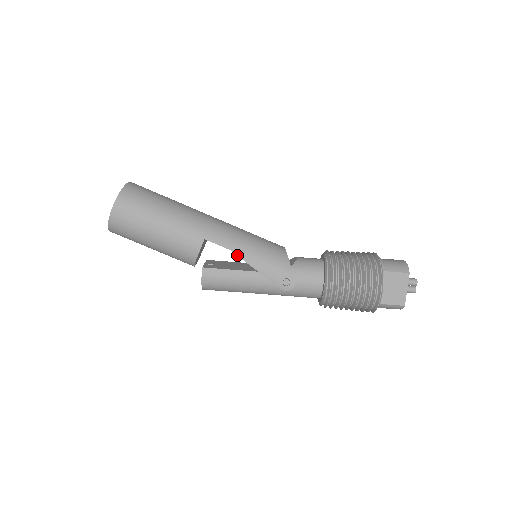
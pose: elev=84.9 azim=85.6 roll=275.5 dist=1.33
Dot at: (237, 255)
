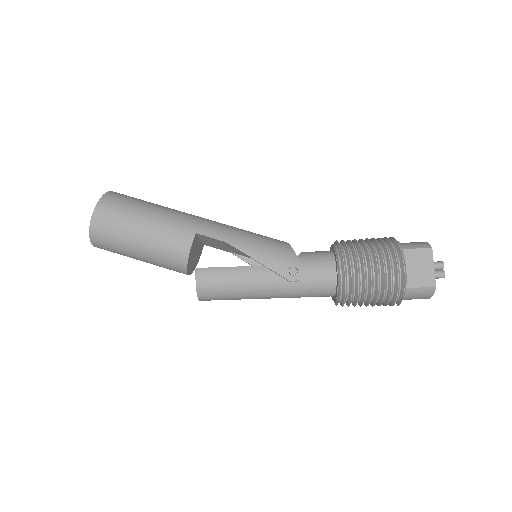
Dot at: (233, 246)
